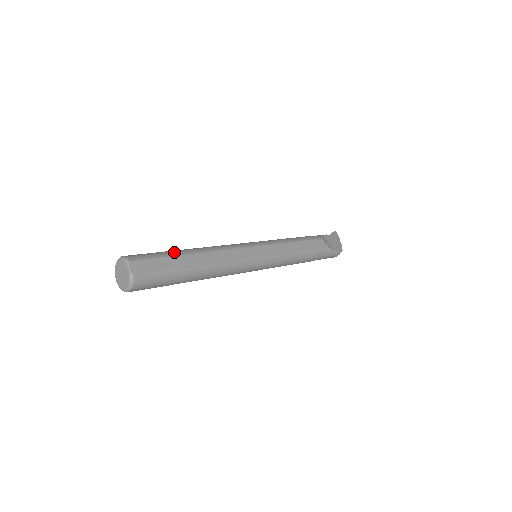
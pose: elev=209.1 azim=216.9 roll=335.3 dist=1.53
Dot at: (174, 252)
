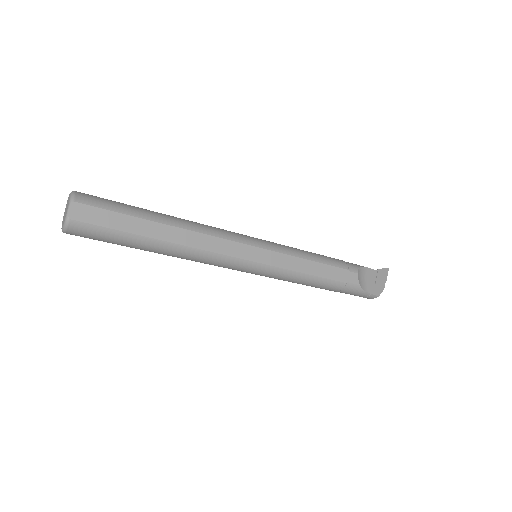
Dot at: (141, 212)
